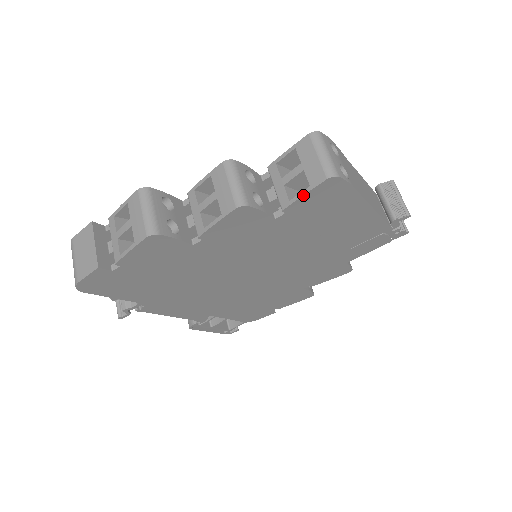
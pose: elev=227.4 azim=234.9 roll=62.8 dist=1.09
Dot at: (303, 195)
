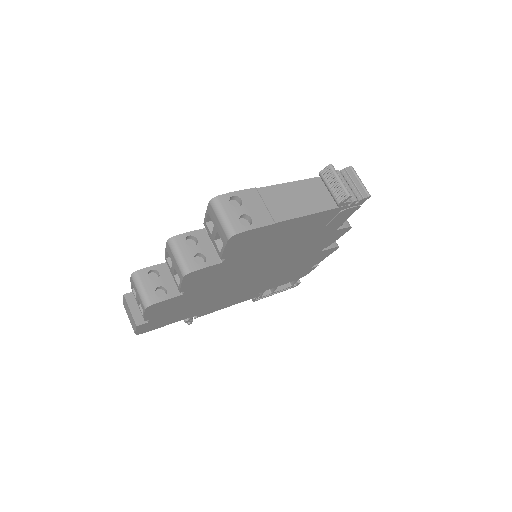
Dot at: (223, 250)
